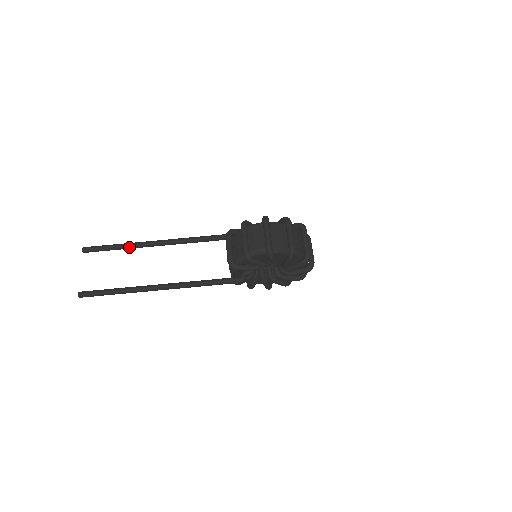
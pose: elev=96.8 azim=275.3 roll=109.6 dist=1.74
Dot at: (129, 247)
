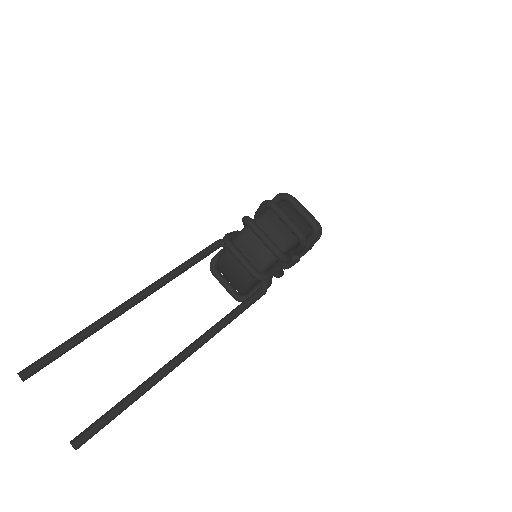
Dot at: (95, 330)
